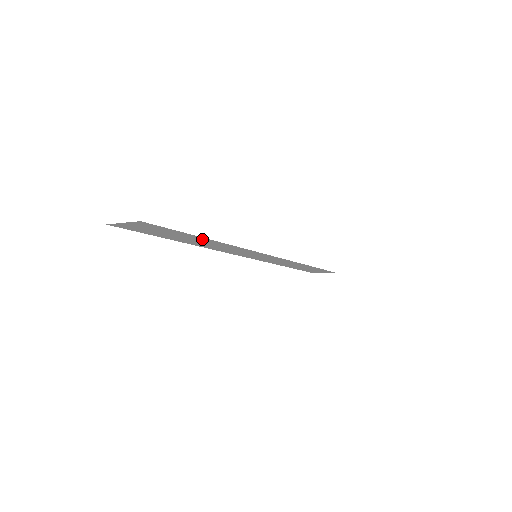
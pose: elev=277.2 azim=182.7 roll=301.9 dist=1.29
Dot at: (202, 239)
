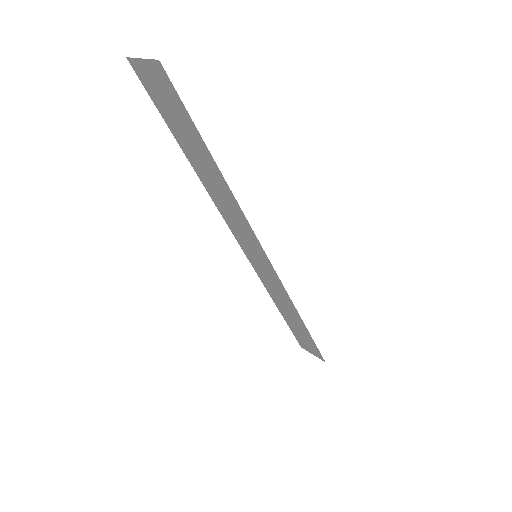
Dot at: (212, 165)
